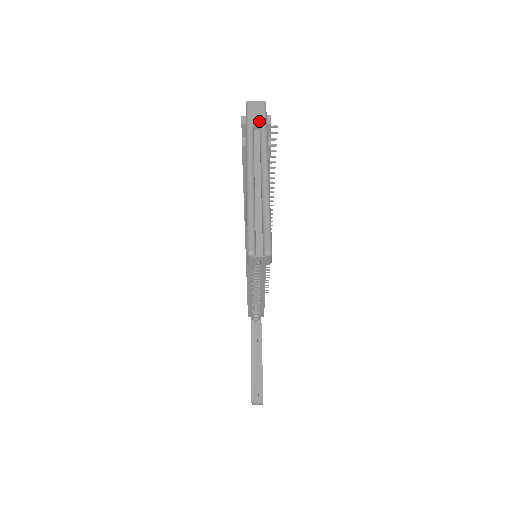
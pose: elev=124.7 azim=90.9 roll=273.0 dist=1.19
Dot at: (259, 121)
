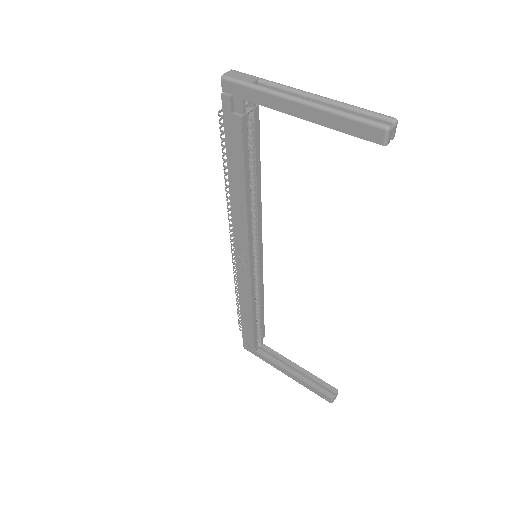
Dot at: (252, 78)
